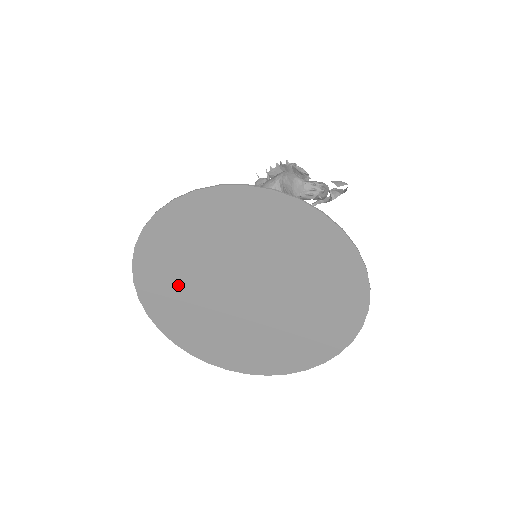
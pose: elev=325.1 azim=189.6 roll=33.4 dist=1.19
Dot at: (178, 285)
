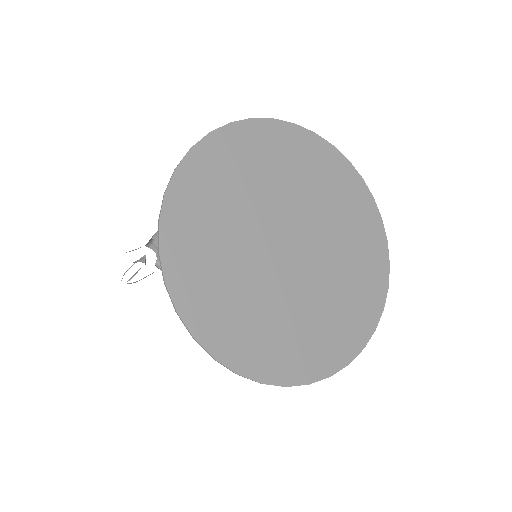
Dot at: (256, 173)
